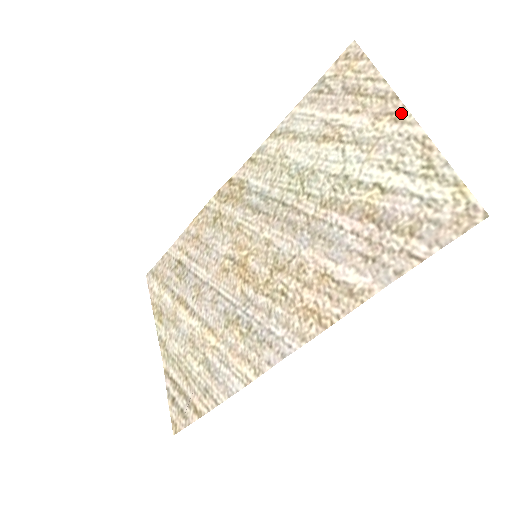
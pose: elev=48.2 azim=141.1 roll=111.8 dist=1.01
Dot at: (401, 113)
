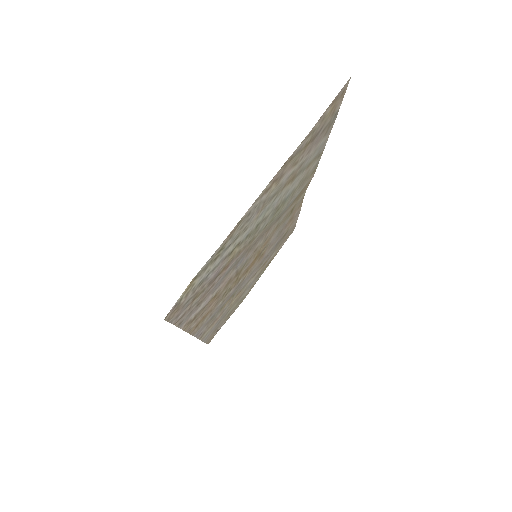
Dot at: (269, 185)
